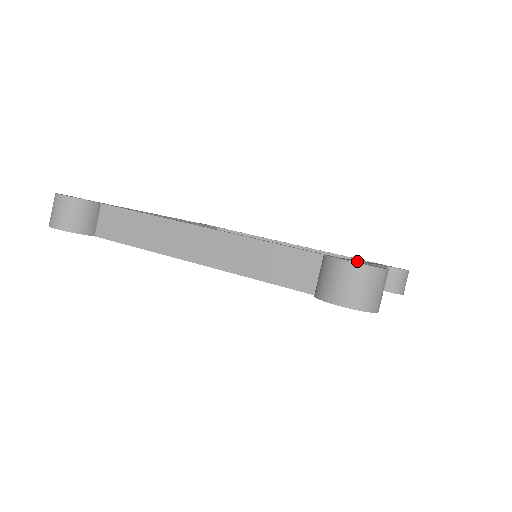
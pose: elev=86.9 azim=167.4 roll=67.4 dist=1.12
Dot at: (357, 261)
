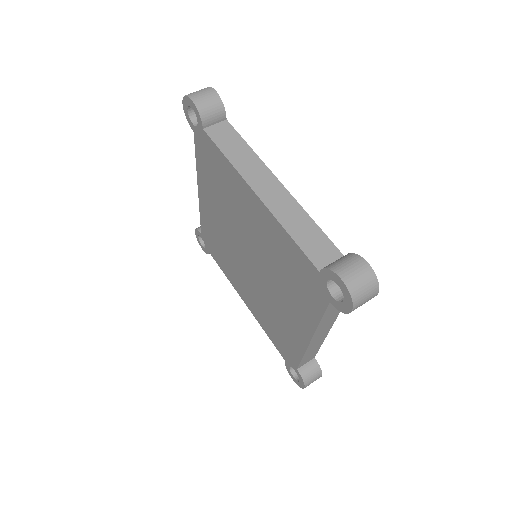
Dot at: occluded
